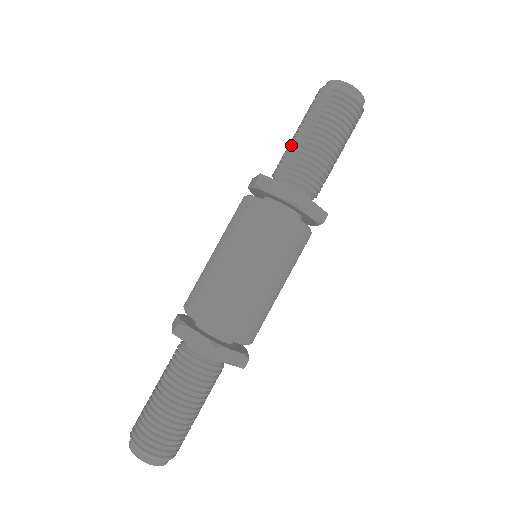
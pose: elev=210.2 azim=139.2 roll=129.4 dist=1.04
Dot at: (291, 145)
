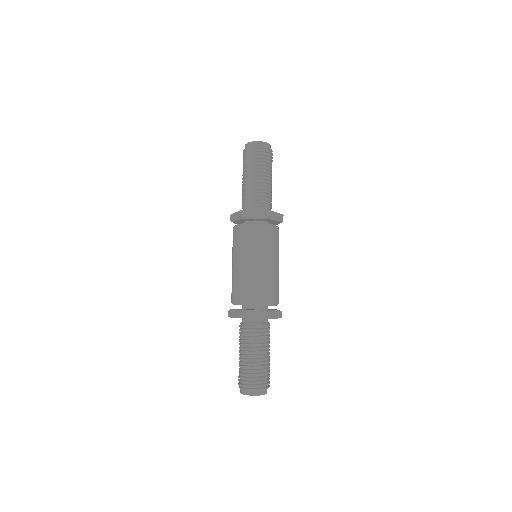
Dot at: (245, 187)
